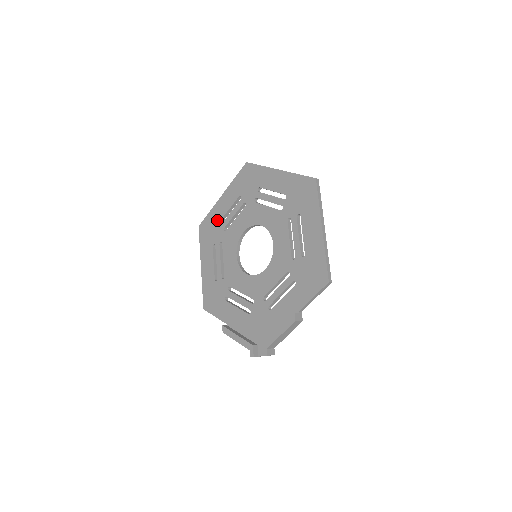
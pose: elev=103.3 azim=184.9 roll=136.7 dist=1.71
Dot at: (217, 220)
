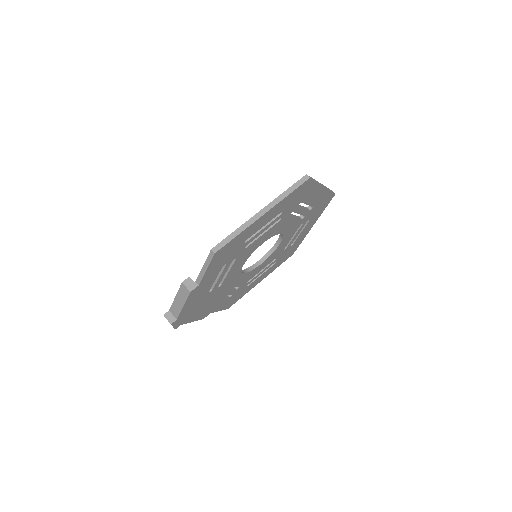
Dot at: occluded
